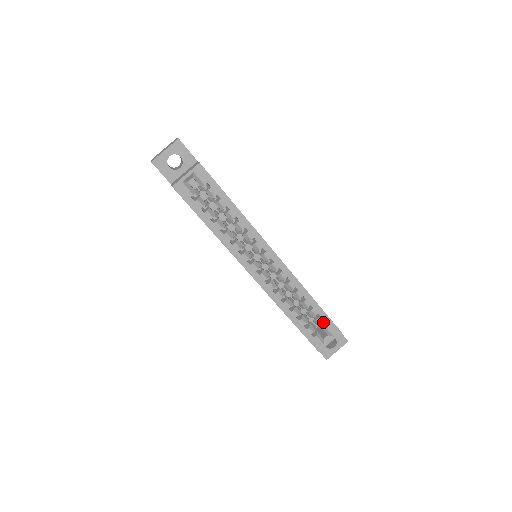
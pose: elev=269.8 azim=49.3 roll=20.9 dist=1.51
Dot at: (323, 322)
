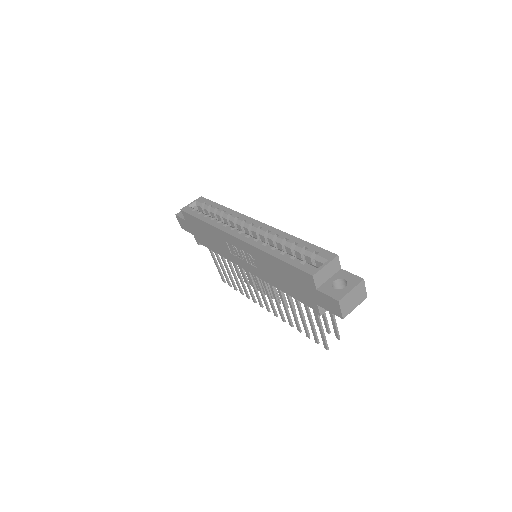
Dot at: (312, 251)
